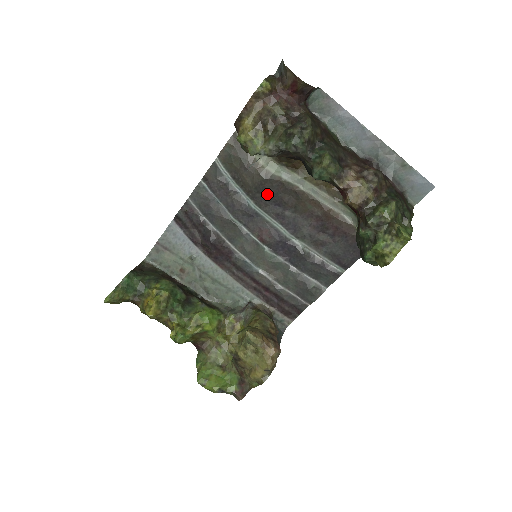
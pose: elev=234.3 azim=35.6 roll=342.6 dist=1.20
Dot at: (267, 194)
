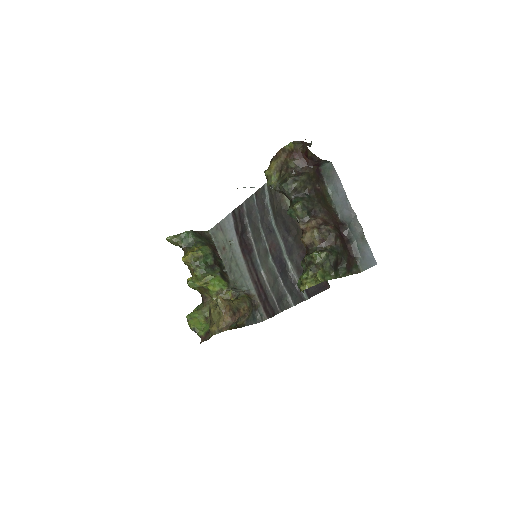
Dot at: (283, 220)
